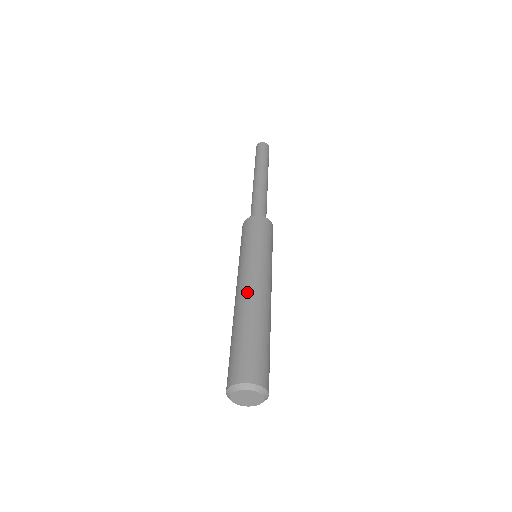
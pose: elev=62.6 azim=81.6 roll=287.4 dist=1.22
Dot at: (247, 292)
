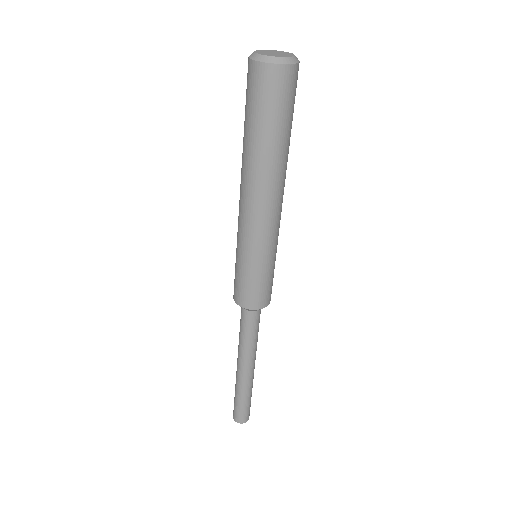
Dot at: occluded
